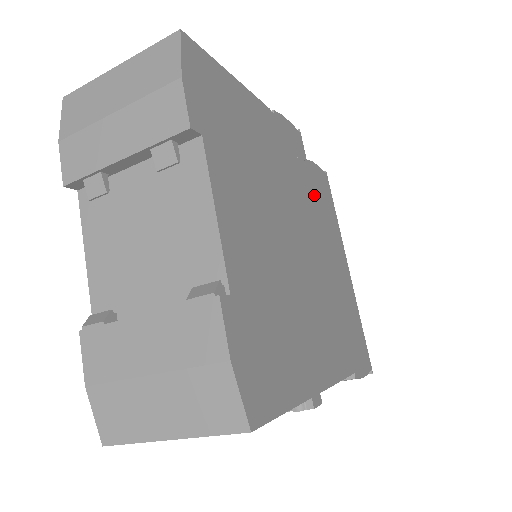
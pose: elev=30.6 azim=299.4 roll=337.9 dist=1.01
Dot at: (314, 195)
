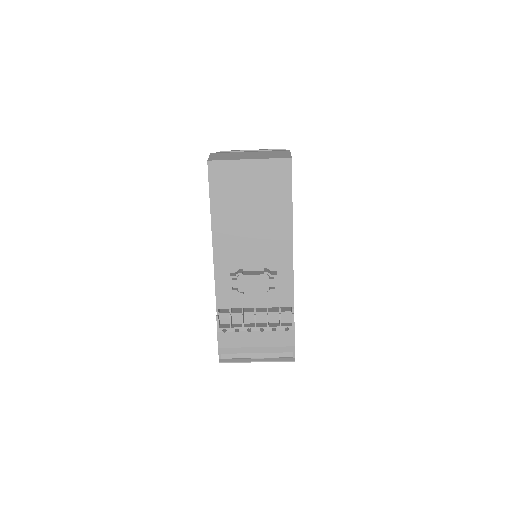
Dot at: occluded
